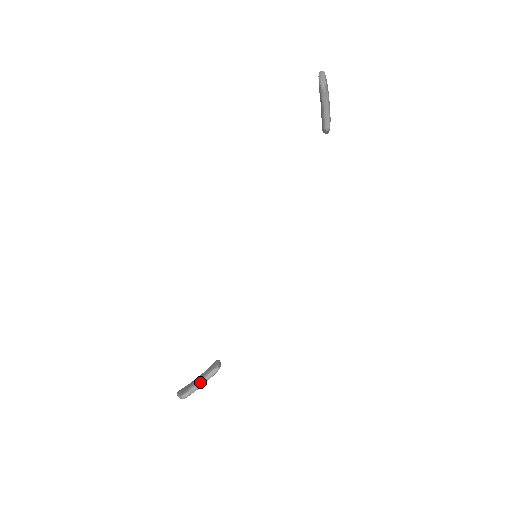
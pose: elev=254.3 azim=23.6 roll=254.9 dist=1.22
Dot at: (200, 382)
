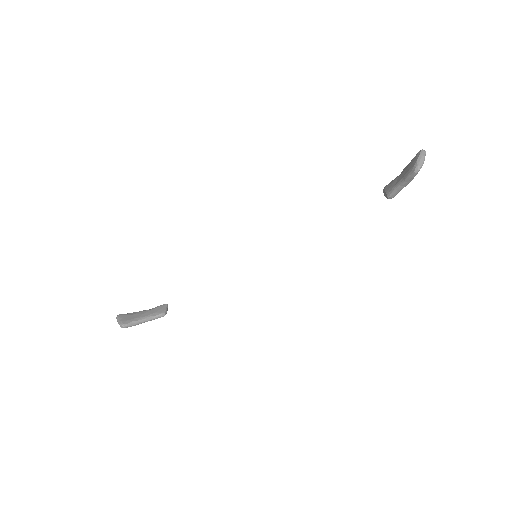
Dot at: (143, 320)
